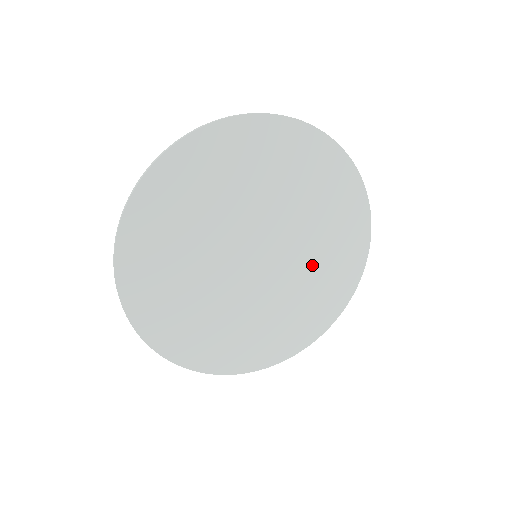
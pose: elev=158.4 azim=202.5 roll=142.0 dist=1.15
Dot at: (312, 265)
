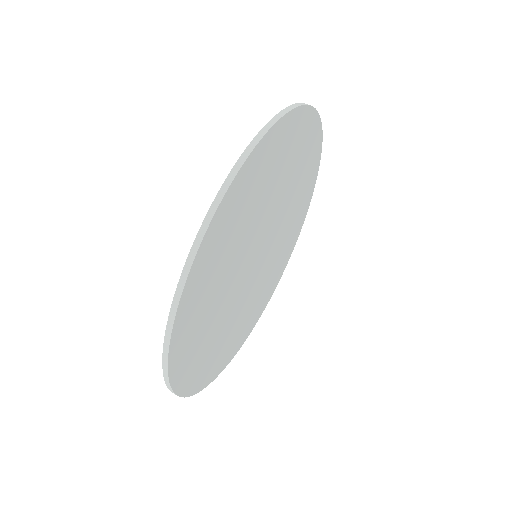
Dot at: (274, 261)
